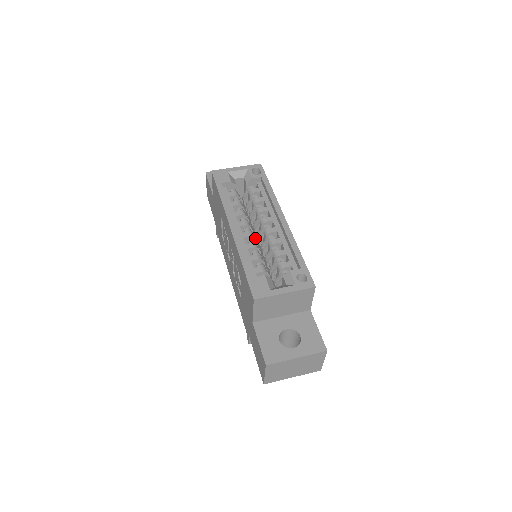
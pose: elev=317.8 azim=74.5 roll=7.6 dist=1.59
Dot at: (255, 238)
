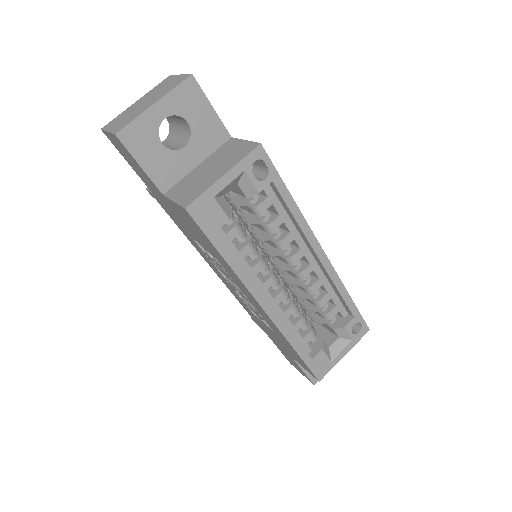
Dot at: (277, 275)
